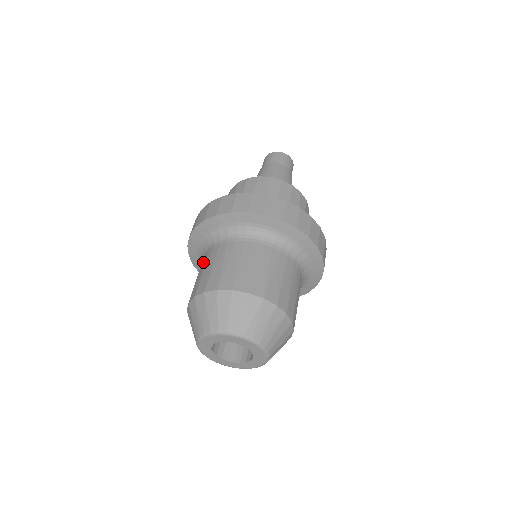
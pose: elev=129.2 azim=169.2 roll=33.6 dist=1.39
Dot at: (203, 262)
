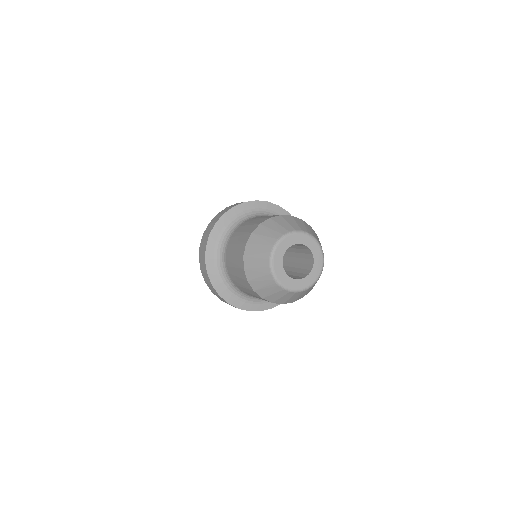
Dot at: (240, 229)
